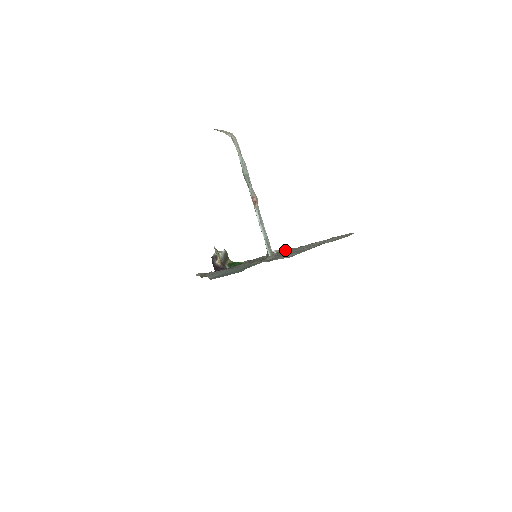
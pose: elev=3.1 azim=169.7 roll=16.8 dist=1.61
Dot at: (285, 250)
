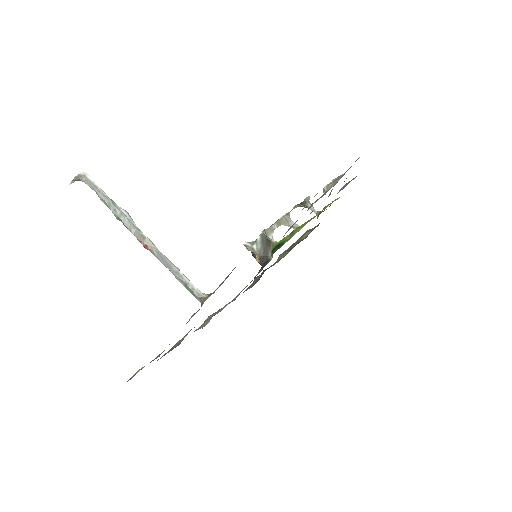
Dot at: (227, 276)
